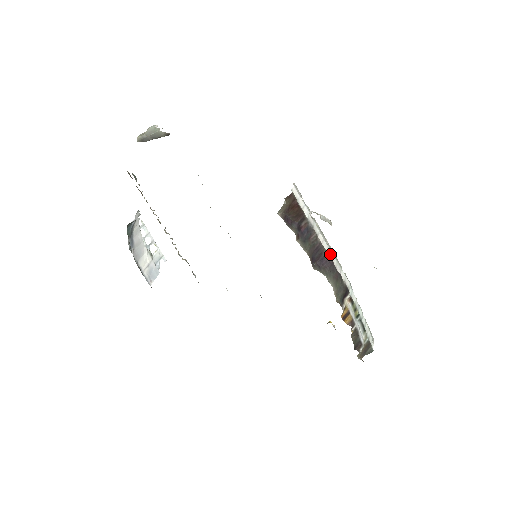
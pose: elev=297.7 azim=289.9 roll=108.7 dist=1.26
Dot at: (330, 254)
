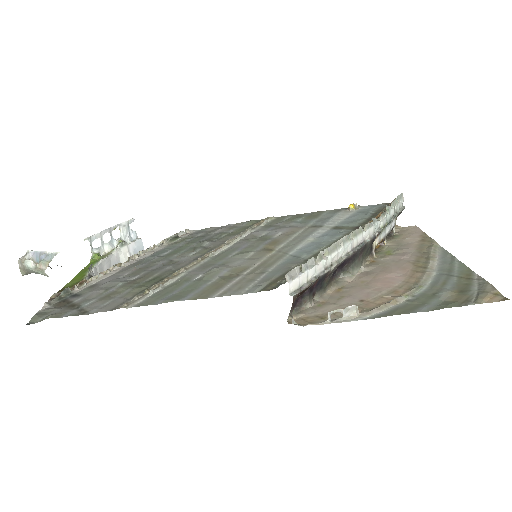
Dot at: (348, 248)
